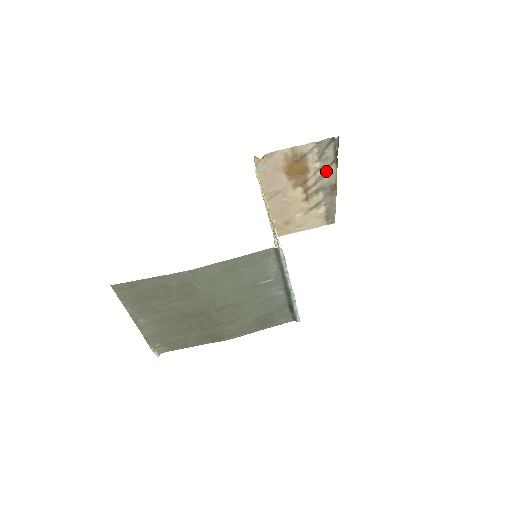
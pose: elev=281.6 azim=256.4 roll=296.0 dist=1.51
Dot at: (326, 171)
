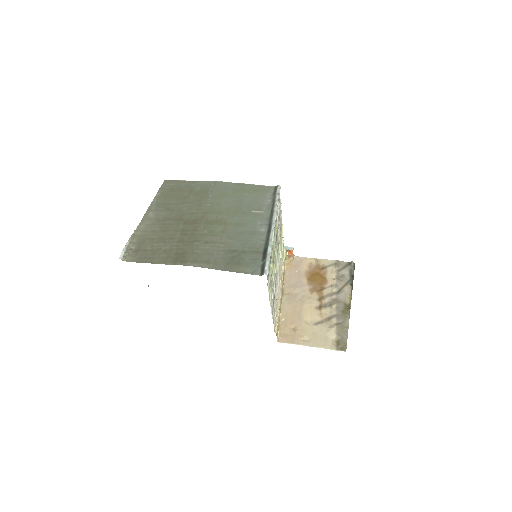
Dot at: (342, 288)
